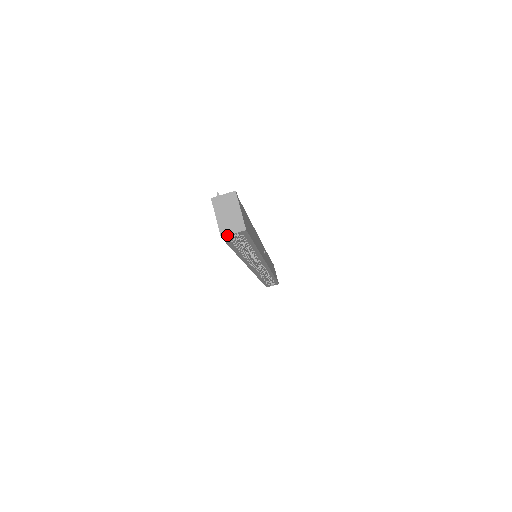
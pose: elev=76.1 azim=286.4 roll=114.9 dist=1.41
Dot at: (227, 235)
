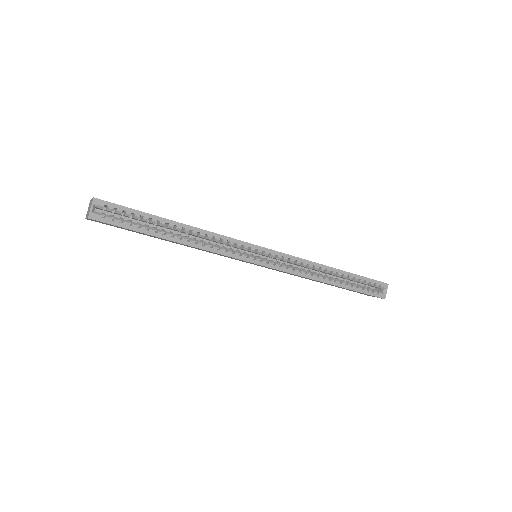
Dot at: (89, 213)
